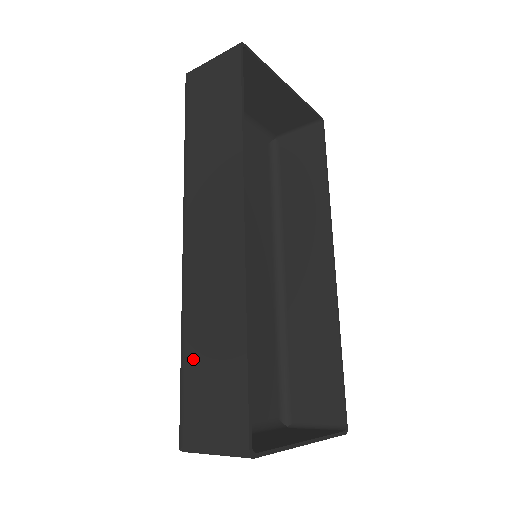
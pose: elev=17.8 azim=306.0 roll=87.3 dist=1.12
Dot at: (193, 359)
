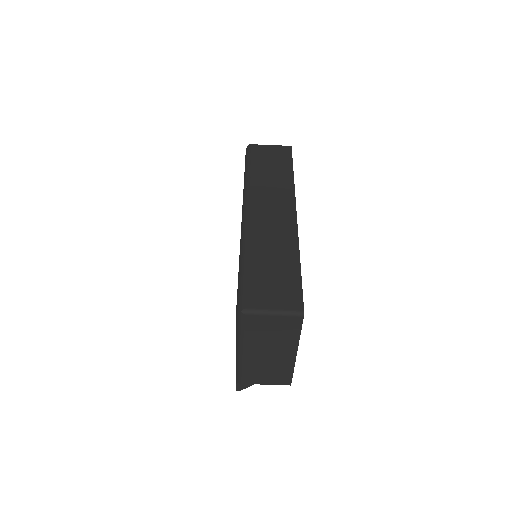
Dot at: (256, 265)
